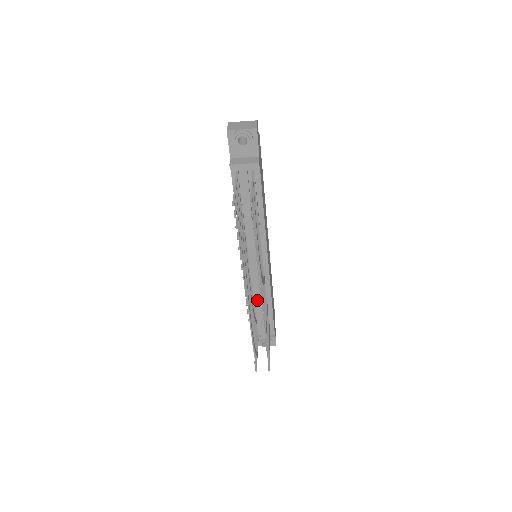
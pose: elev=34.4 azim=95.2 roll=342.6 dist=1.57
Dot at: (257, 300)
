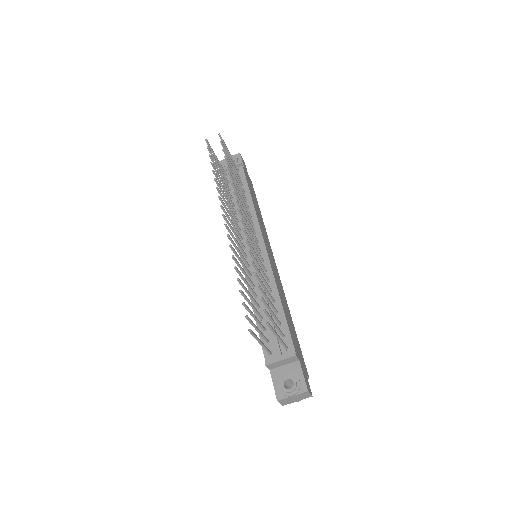
Dot at: occluded
